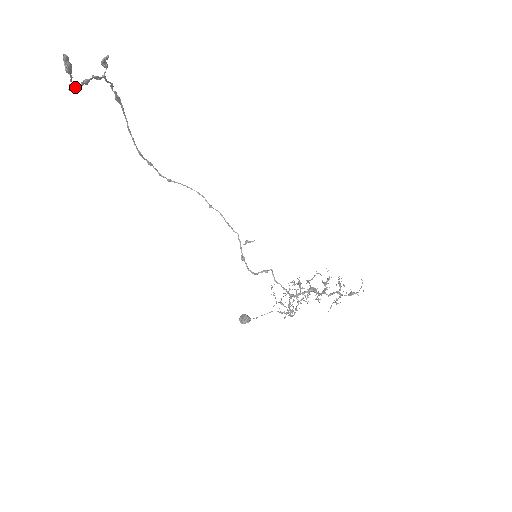
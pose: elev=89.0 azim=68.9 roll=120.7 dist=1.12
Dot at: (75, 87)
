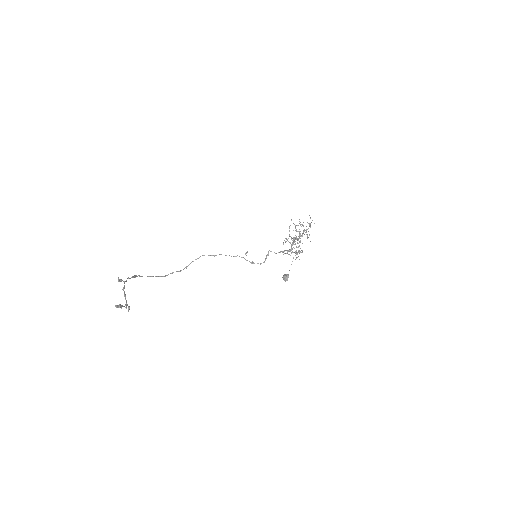
Dot at: (127, 305)
